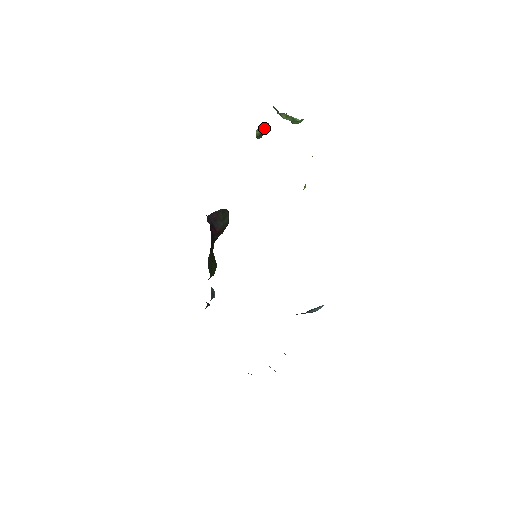
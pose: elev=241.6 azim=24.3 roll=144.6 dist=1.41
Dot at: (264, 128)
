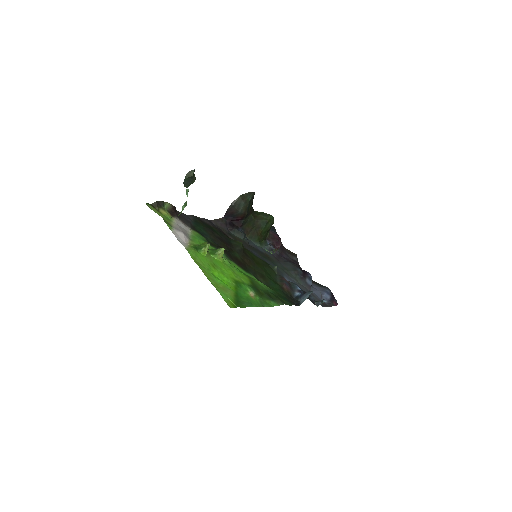
Dot at: (187, 181)
